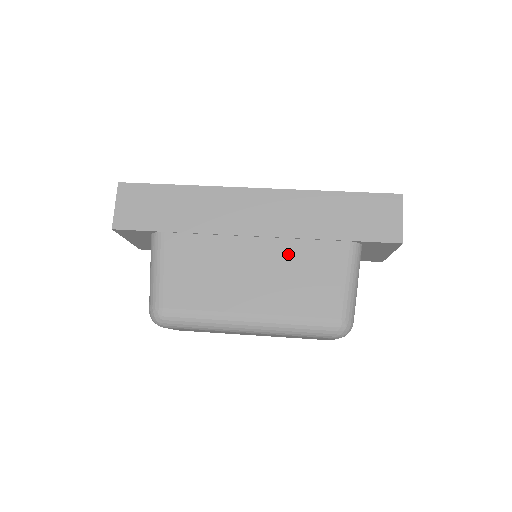
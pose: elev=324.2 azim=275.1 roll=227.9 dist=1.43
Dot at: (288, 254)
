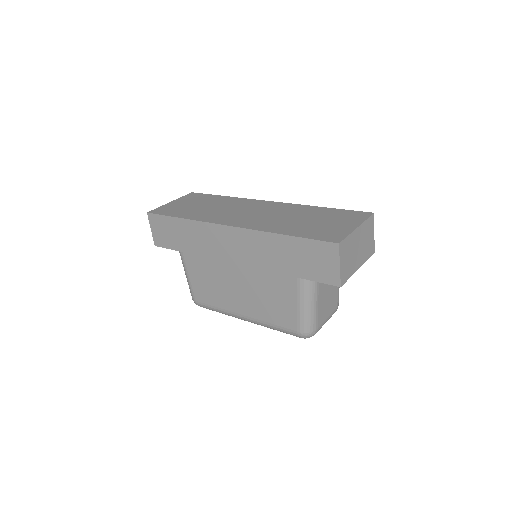
Dot at: (258, 280)
